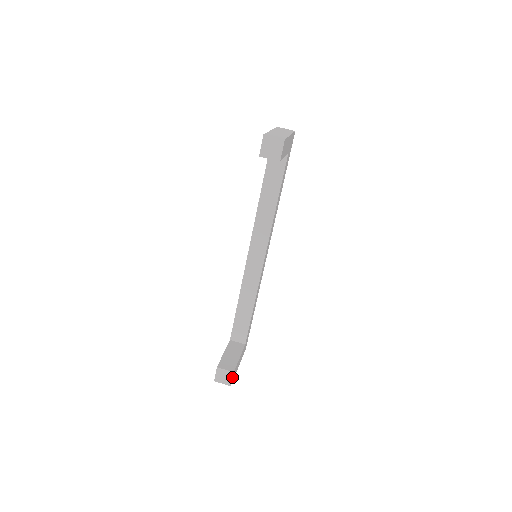
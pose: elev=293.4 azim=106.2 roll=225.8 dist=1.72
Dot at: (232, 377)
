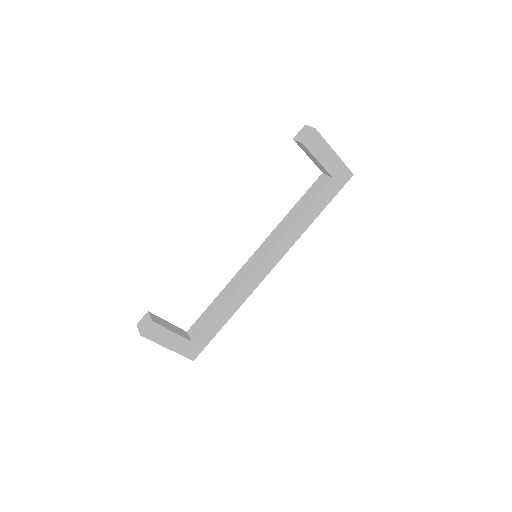
Dot at: (148, 326)
